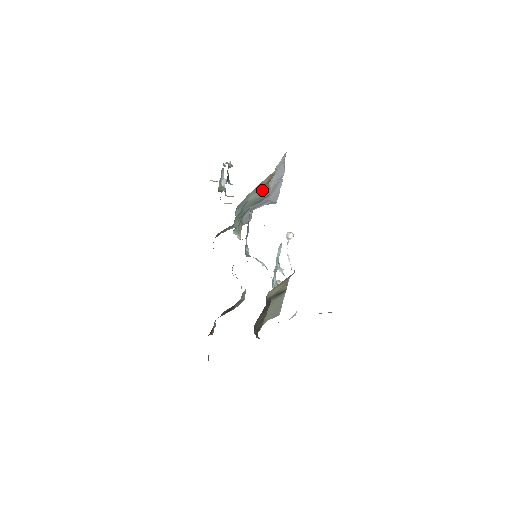
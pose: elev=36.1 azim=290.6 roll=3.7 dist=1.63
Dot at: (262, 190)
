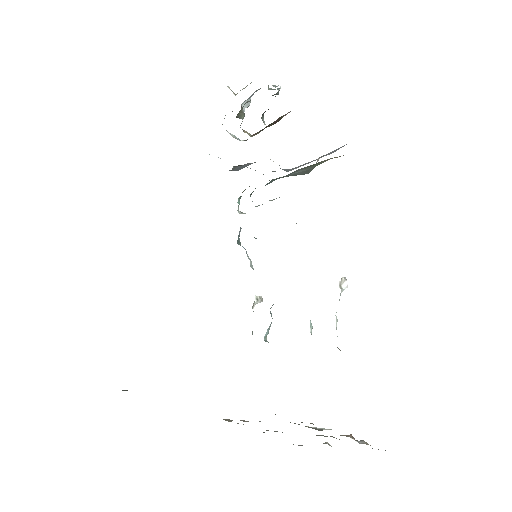
Dot at: (310, 168)
